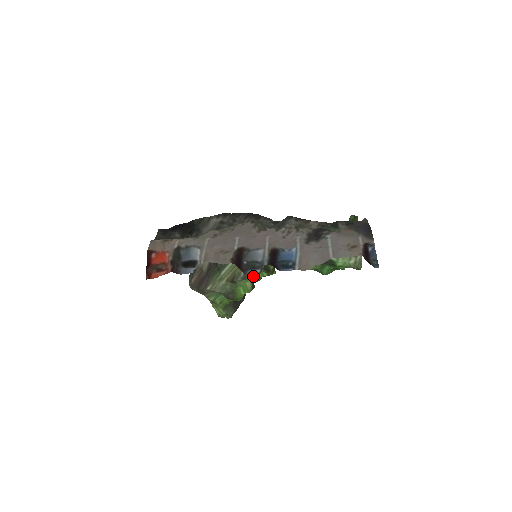
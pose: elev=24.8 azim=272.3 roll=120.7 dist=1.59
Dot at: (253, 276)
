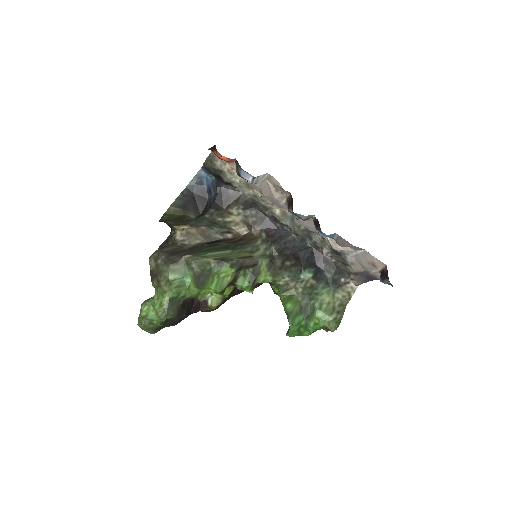
Dot at: (235, 277)
